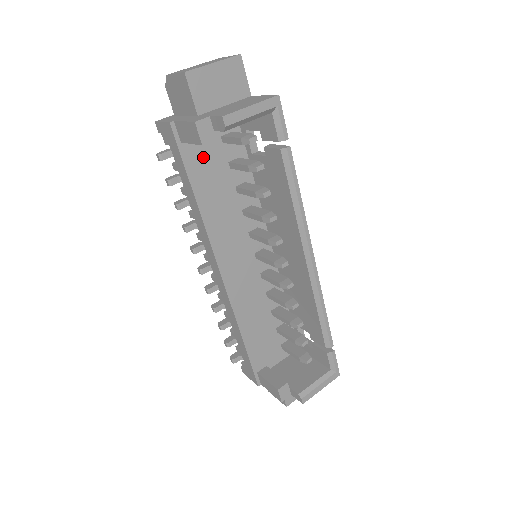
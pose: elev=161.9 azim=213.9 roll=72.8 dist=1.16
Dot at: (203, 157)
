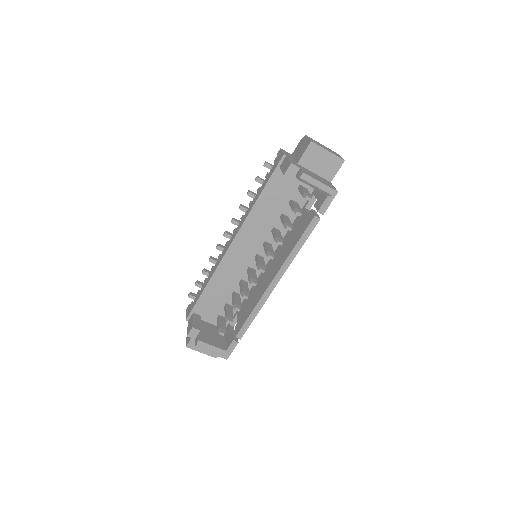
Dot at: (282, 184)
